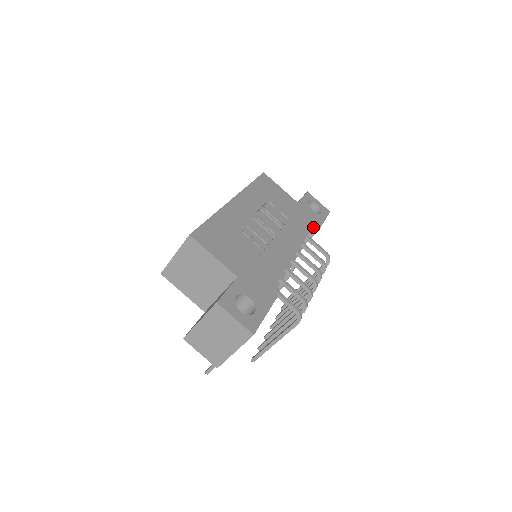
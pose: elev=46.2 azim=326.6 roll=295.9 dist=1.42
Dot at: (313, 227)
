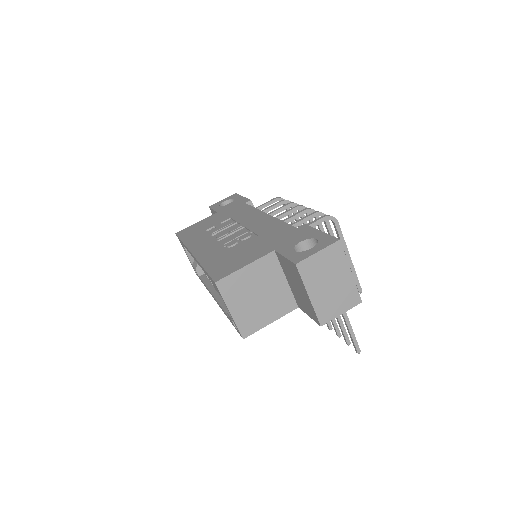
Dot at: occluded
